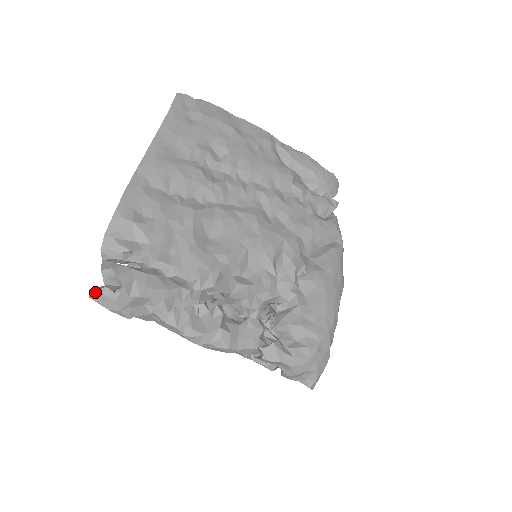
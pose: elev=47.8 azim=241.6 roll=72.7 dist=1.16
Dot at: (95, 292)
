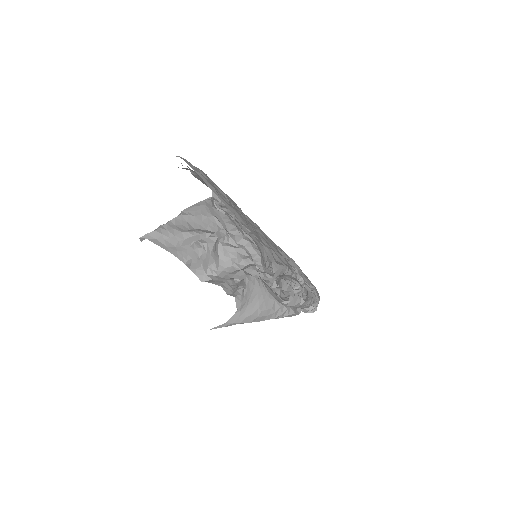
Dot at: (289, 298)
